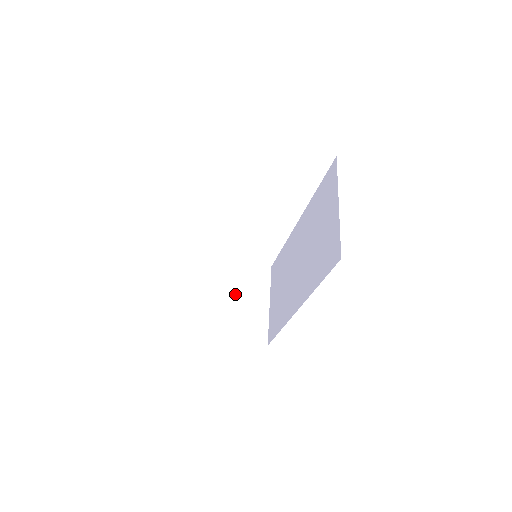
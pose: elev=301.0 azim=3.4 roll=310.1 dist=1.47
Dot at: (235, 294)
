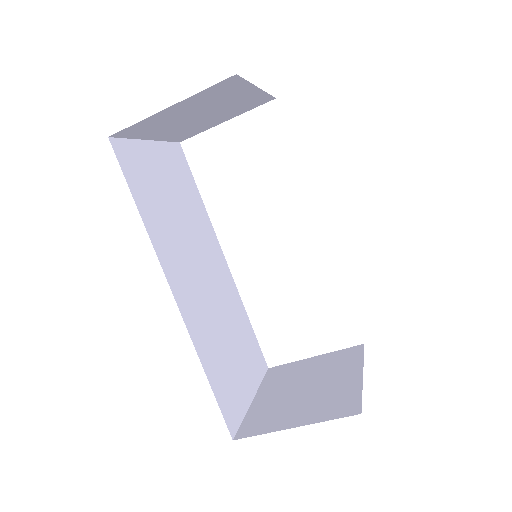
Dot at: (307, 383)
